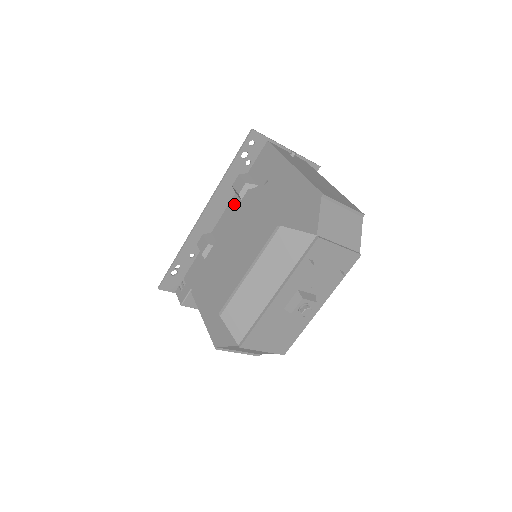
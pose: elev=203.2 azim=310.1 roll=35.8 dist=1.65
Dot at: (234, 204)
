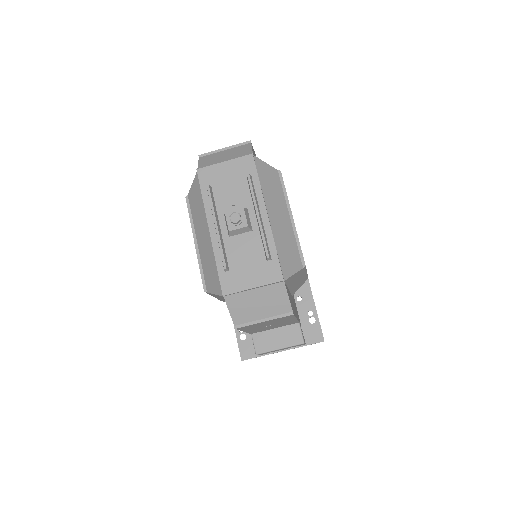
Dot at: occluded
